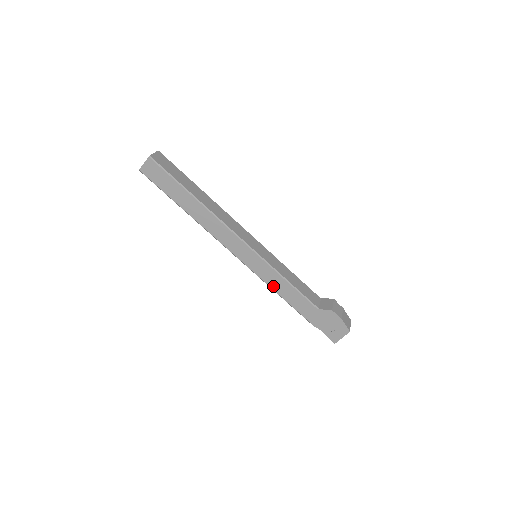
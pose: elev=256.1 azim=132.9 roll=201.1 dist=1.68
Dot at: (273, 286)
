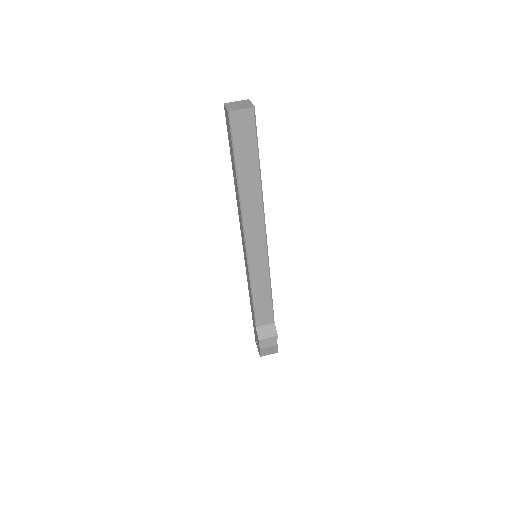
Dot at: occluded
